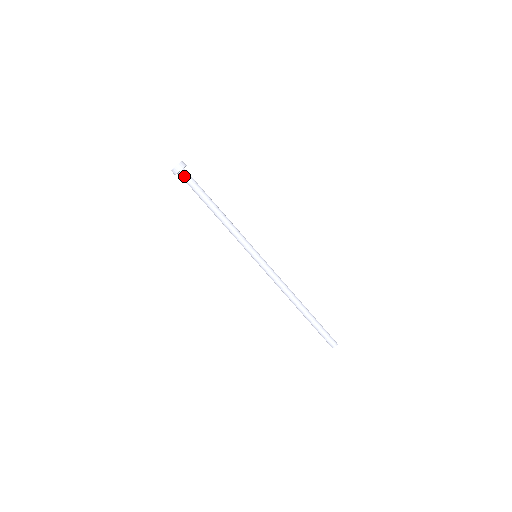
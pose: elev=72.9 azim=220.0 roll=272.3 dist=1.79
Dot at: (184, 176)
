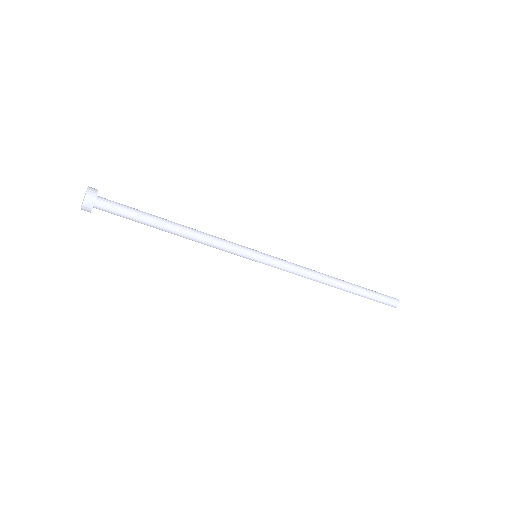
Dot at: (103, 209)
